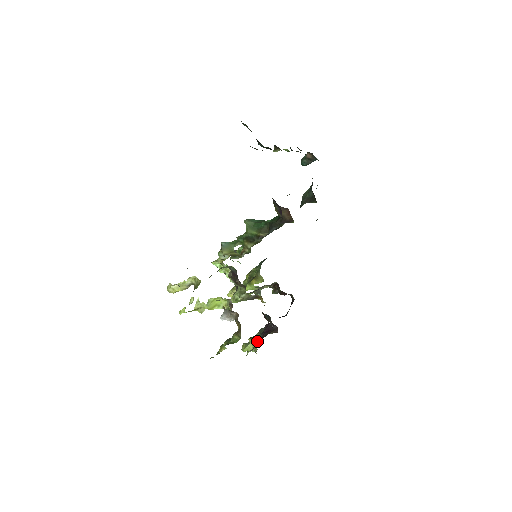
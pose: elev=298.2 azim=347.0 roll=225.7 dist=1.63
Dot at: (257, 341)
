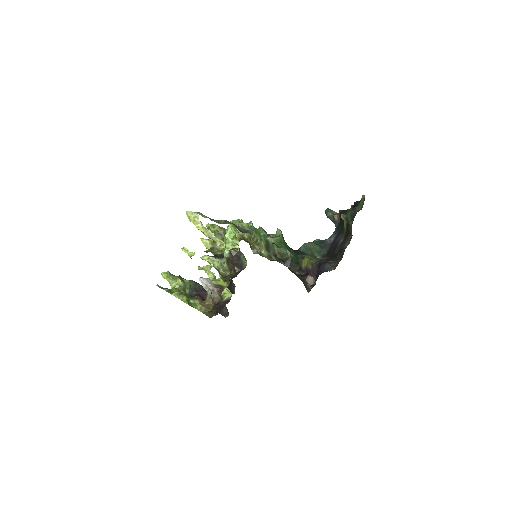
Dot at: (184, 288)
